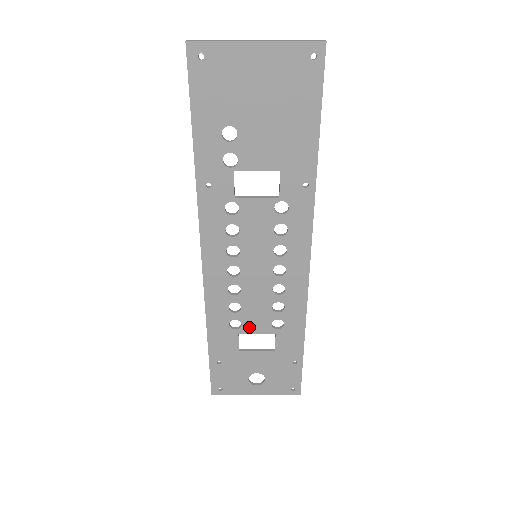
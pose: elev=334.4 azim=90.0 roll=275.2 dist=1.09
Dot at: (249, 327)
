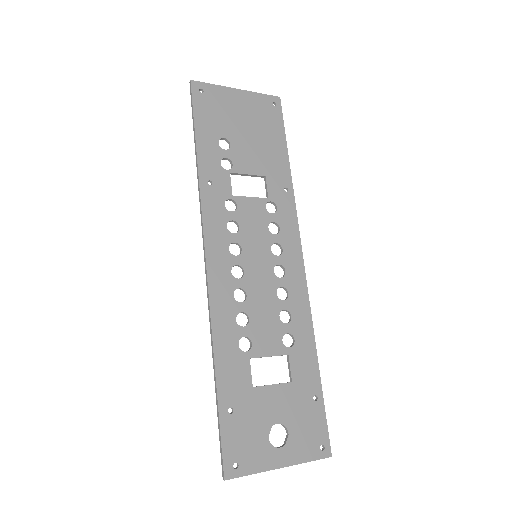
Dot at: (260, 347)
